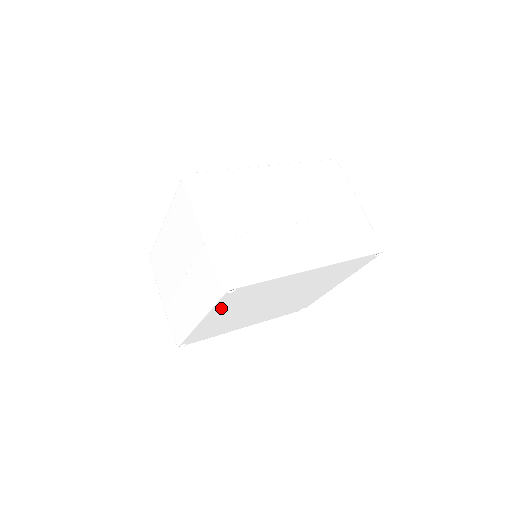
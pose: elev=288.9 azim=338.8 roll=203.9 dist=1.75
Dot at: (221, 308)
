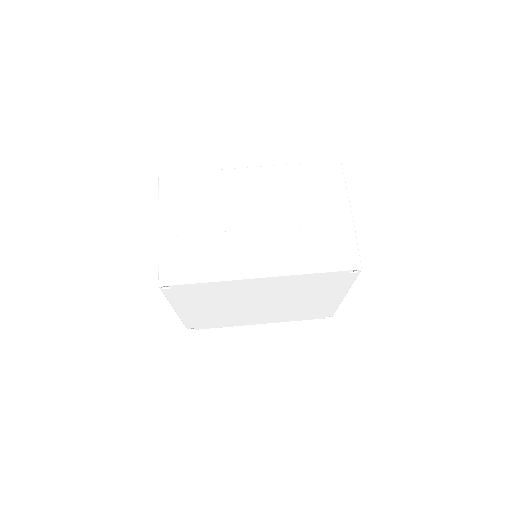
Dot at: (183, 301)
